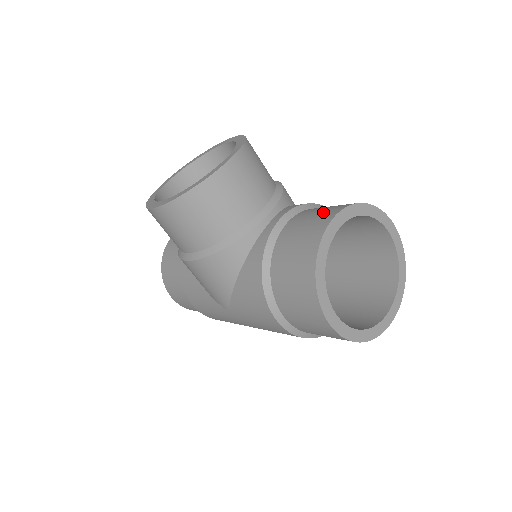
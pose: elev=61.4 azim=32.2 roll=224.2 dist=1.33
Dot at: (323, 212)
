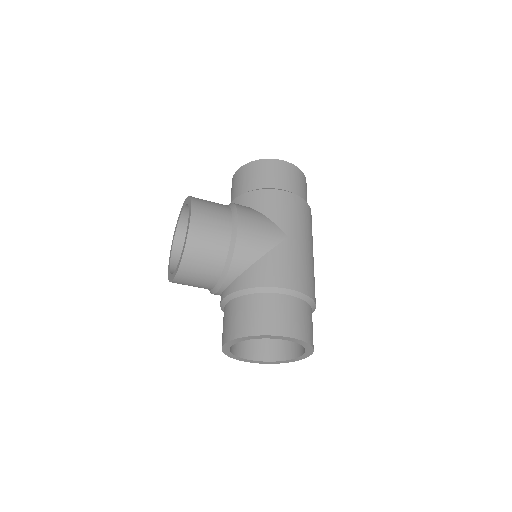
Dot at: (228, 327)
